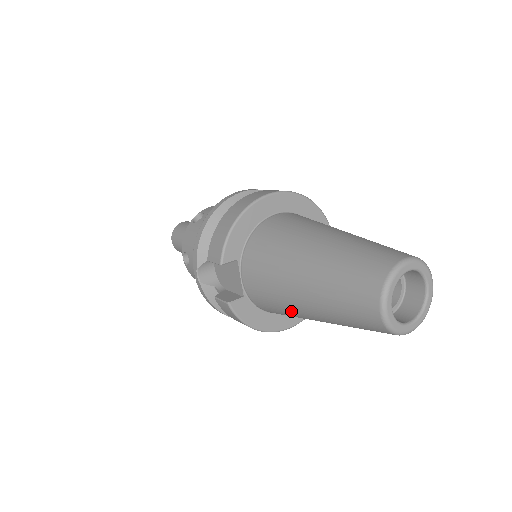
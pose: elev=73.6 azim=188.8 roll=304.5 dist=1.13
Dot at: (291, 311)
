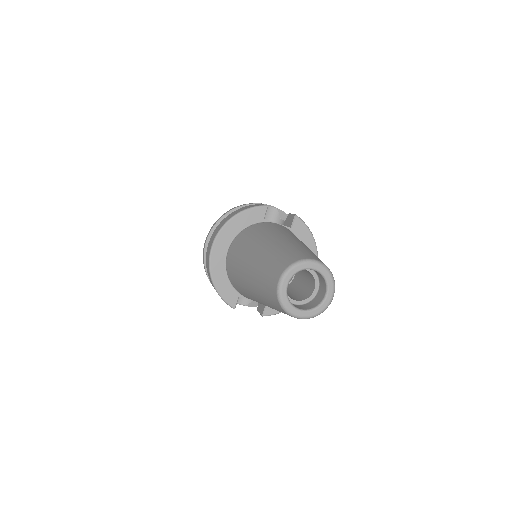
Dot at: occluded
